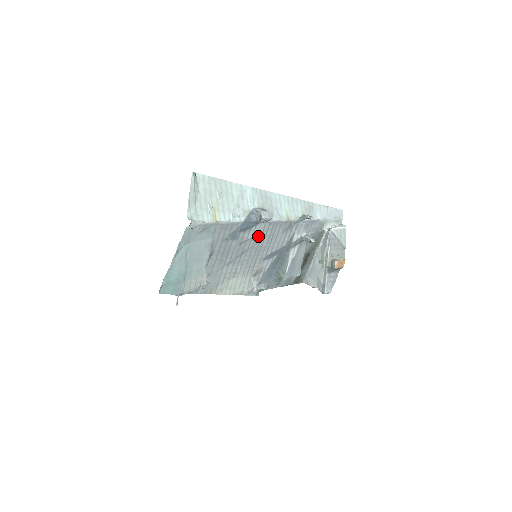
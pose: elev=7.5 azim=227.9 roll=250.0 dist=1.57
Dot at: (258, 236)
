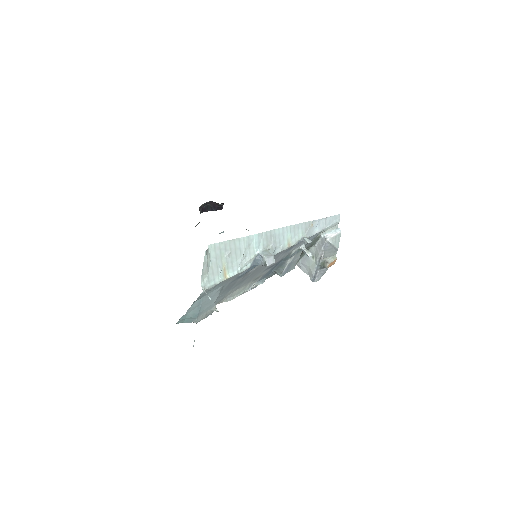
Dot at: (261, 266)
